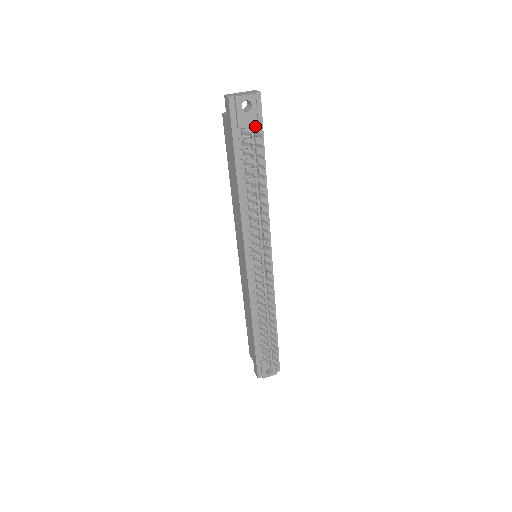
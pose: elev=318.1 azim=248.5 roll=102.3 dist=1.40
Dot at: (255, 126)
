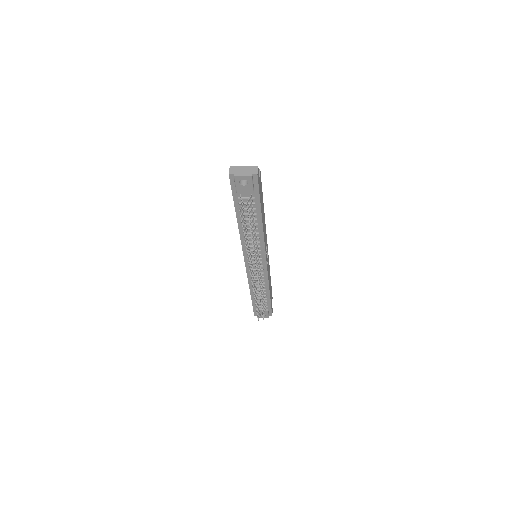
Dot at: (251, 194)
